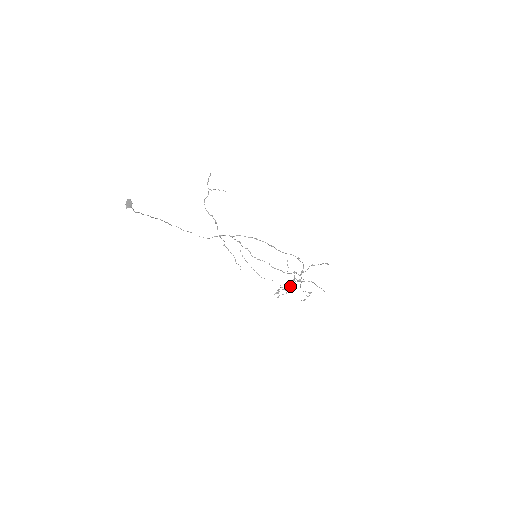
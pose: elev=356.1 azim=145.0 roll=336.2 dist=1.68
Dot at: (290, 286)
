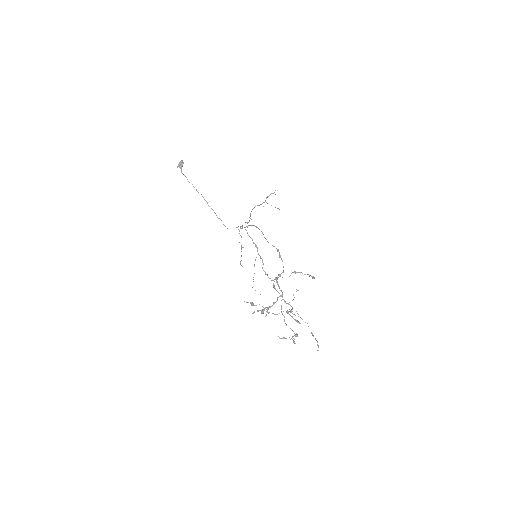
Dot at: (272, 305)
